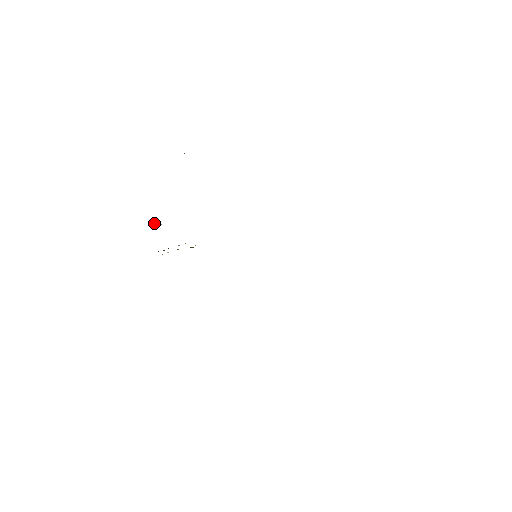
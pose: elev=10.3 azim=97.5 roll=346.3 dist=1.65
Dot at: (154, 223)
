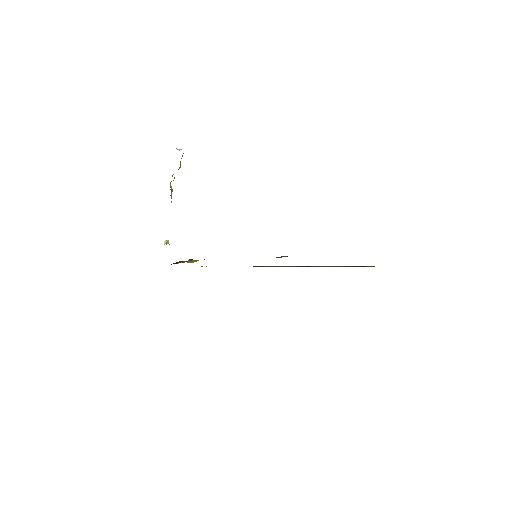
Dot at: (166, 241)
